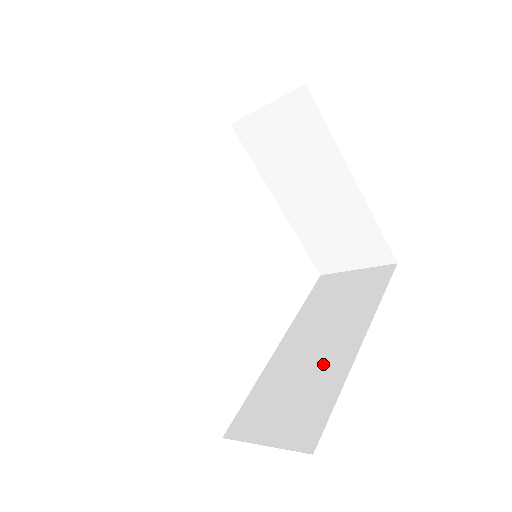
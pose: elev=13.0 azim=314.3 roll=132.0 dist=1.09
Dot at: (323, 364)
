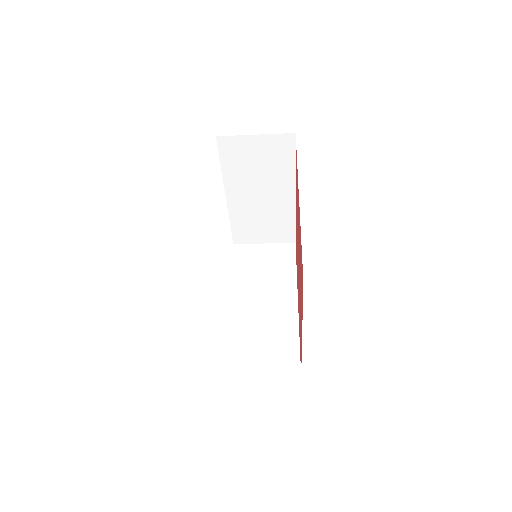
Dot at: (277, 319)
